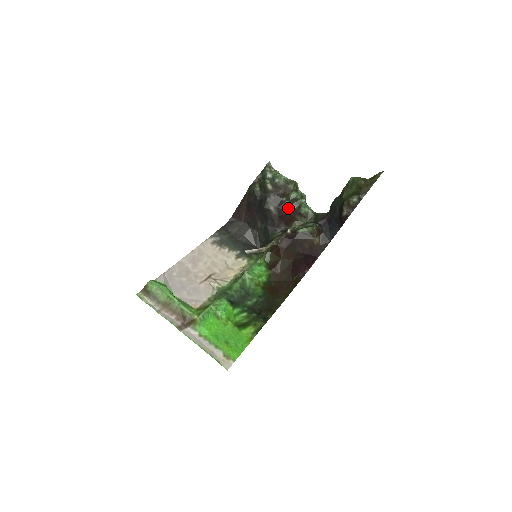
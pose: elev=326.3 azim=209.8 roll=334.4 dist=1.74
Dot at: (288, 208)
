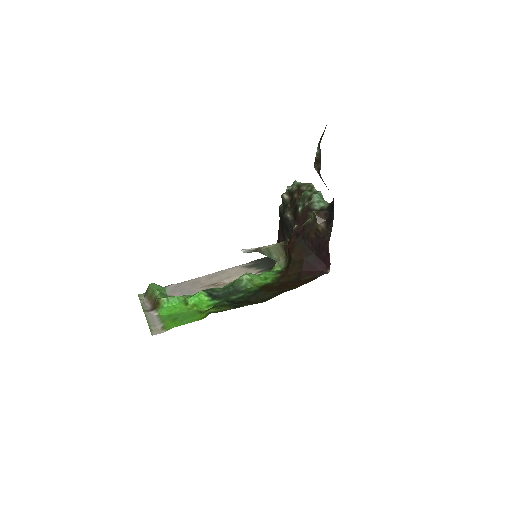
Dot at: (299, 207)
